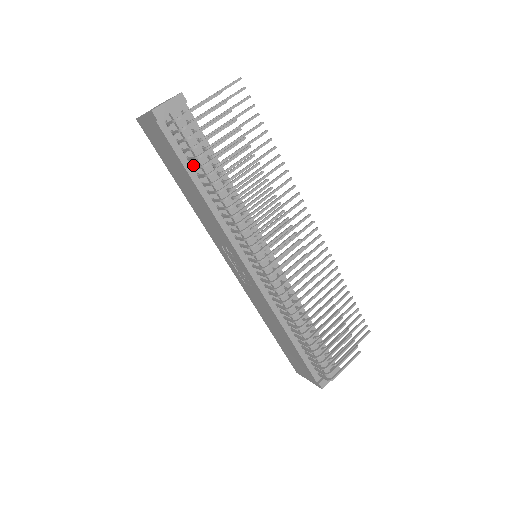
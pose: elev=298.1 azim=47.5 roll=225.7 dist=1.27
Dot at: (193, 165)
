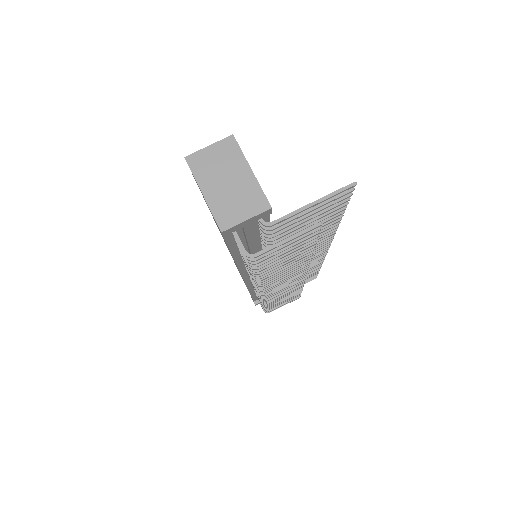
Dot at: occluded
